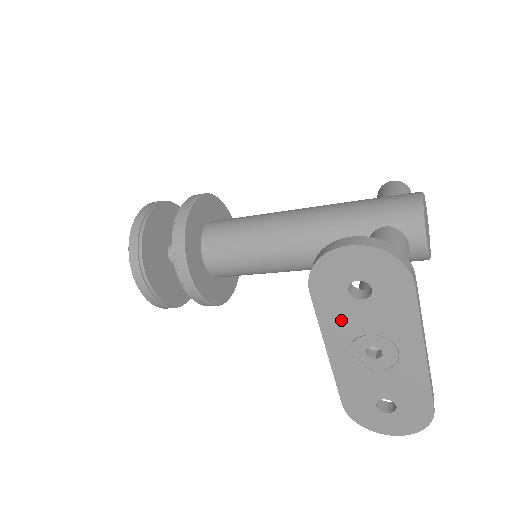
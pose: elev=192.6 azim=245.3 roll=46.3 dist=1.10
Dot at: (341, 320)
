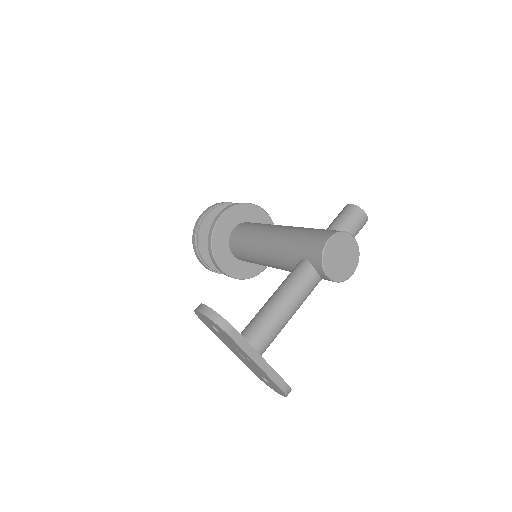
Dot at: (221, 338)
